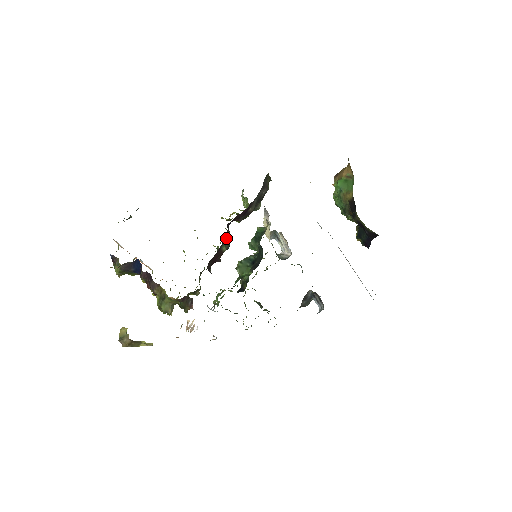
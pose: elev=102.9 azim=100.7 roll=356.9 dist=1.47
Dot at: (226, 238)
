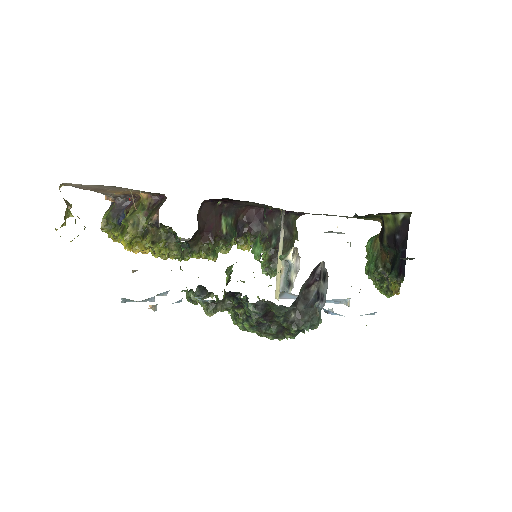
Dot at: (231, 219)
